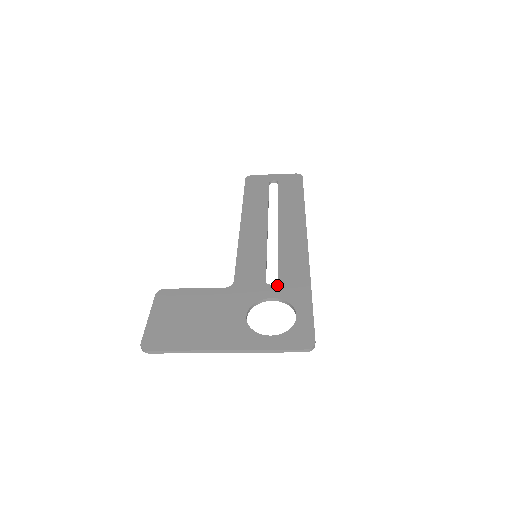
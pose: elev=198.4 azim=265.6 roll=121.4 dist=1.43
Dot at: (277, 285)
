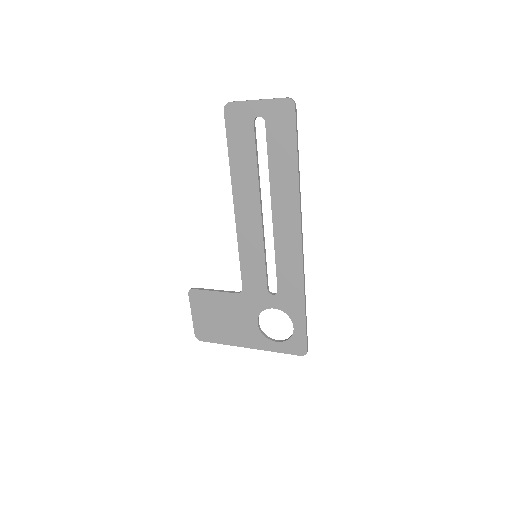
Dot at: (277, 296)
